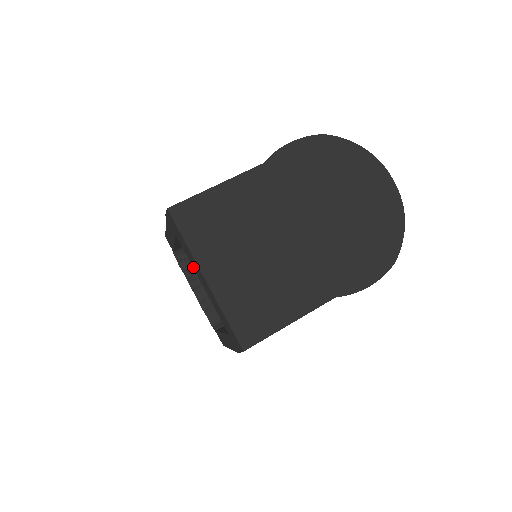
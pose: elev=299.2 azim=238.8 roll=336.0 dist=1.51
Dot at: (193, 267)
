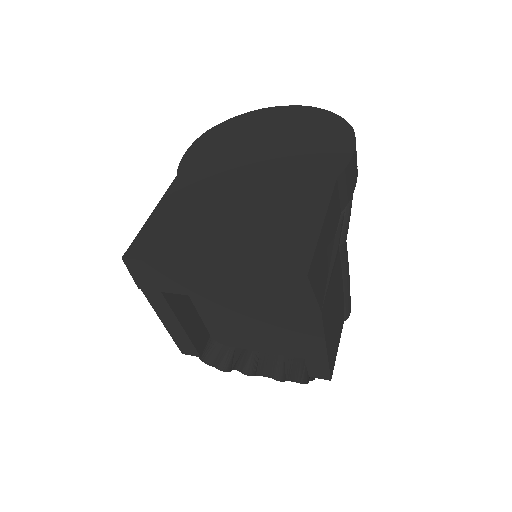
Dot at: (199, 294)
